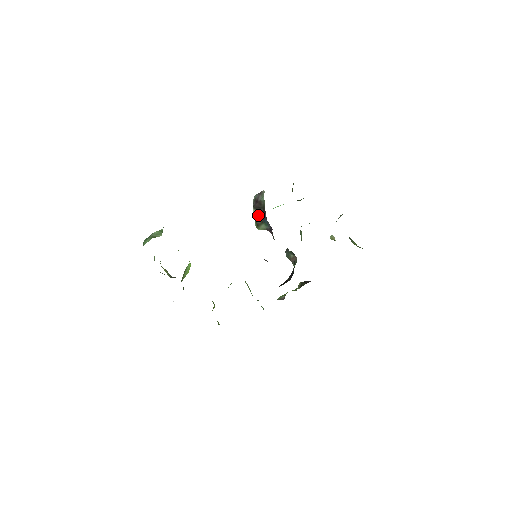
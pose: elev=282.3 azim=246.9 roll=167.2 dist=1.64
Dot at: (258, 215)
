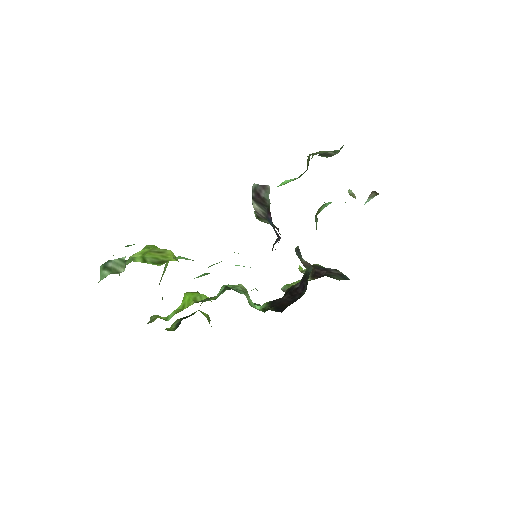
Dot at: (259, 210)
